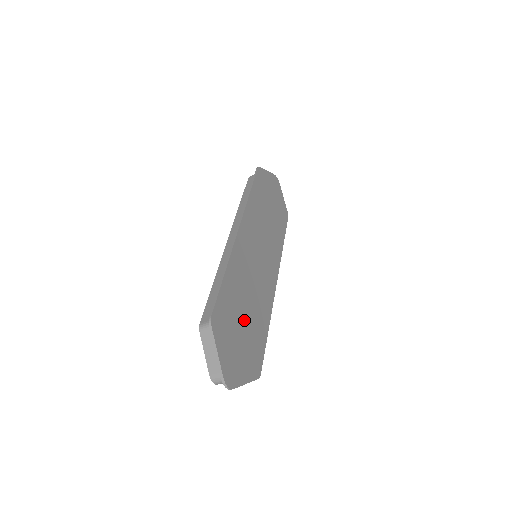
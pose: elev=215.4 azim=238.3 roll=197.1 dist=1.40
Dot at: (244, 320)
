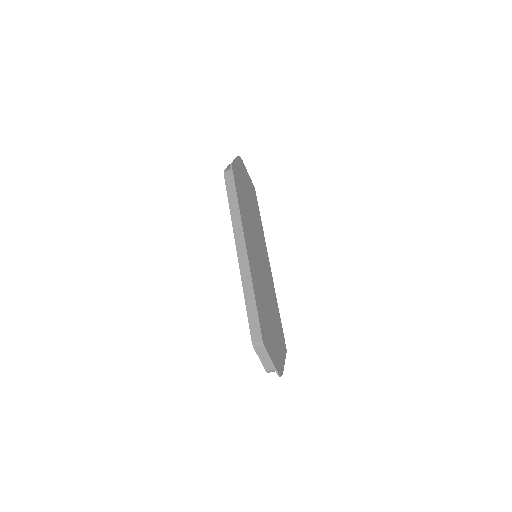
Dot at: (271, 320)
